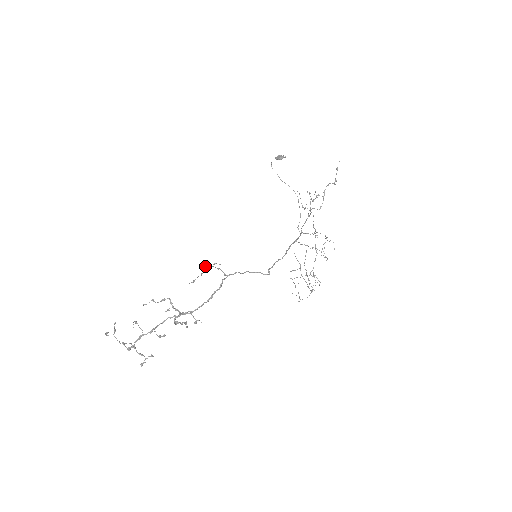
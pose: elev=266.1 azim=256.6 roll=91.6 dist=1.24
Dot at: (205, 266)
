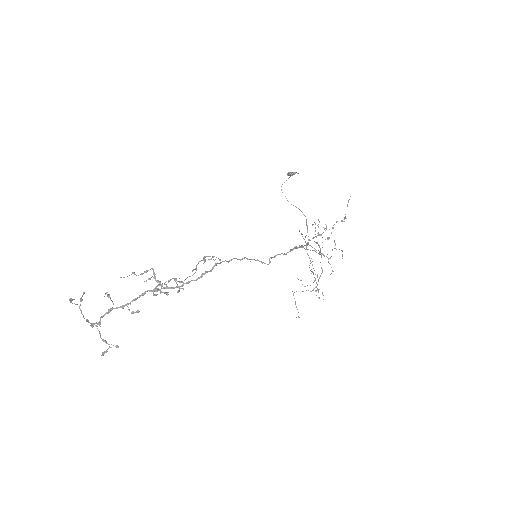
Dot at: (198, 262)
